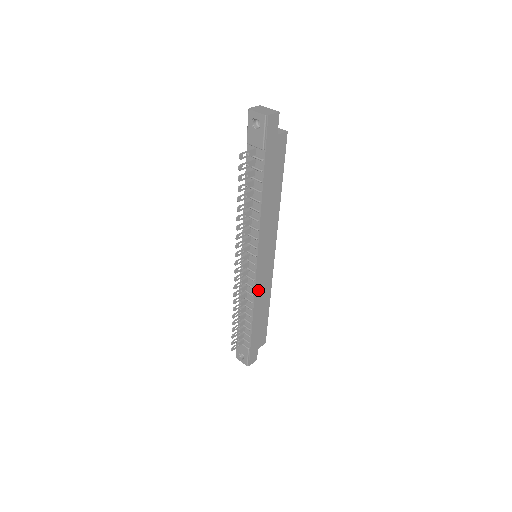
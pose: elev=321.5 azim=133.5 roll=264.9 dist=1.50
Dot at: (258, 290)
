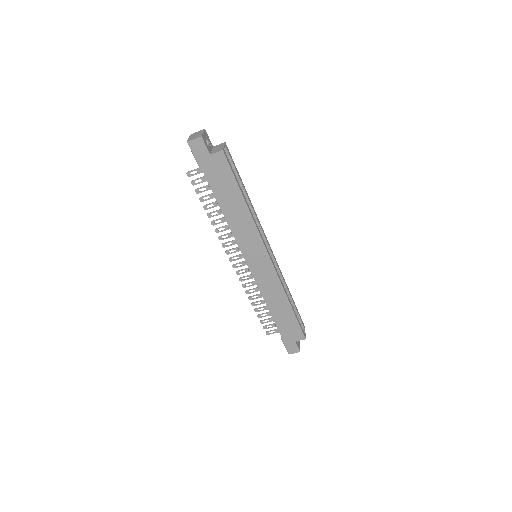
Dot at: (263, 287)
